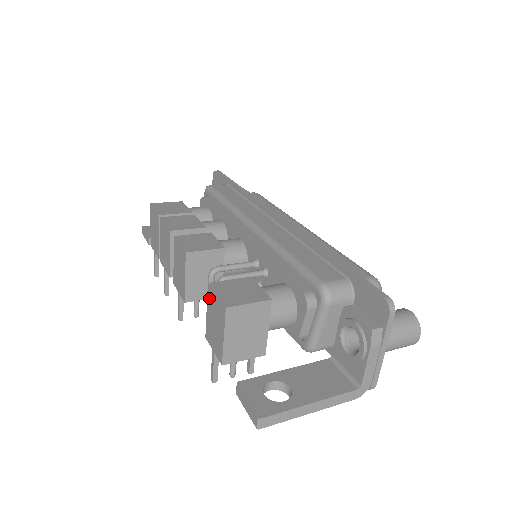
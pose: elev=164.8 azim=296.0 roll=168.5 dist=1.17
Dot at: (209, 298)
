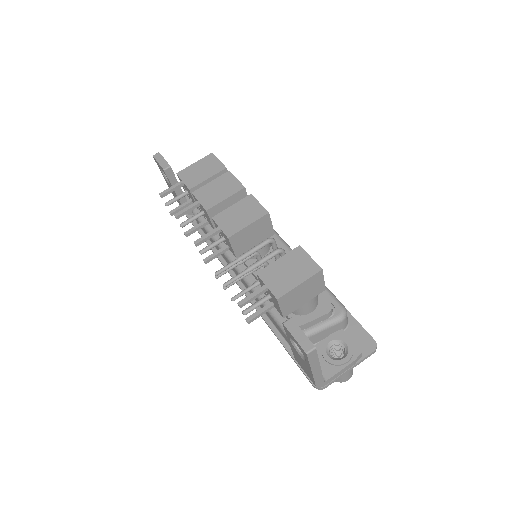
Dot at: (293, 254)
